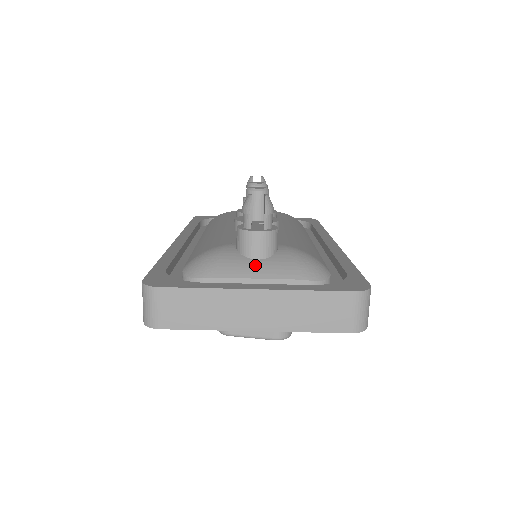
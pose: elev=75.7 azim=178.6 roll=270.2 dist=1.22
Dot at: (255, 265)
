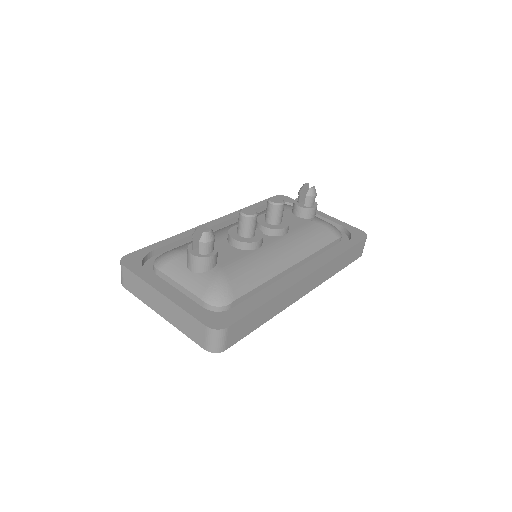
Dot at: (186, 275)
